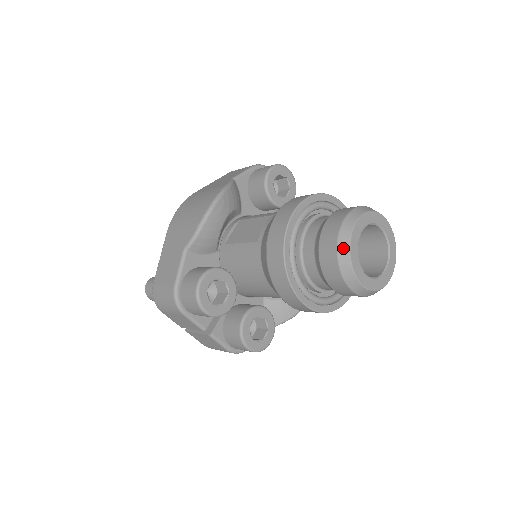
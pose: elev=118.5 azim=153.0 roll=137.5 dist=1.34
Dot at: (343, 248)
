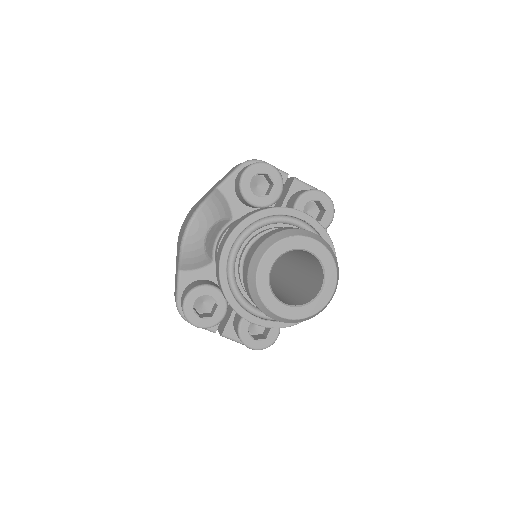
Dot at: (252, 286)
